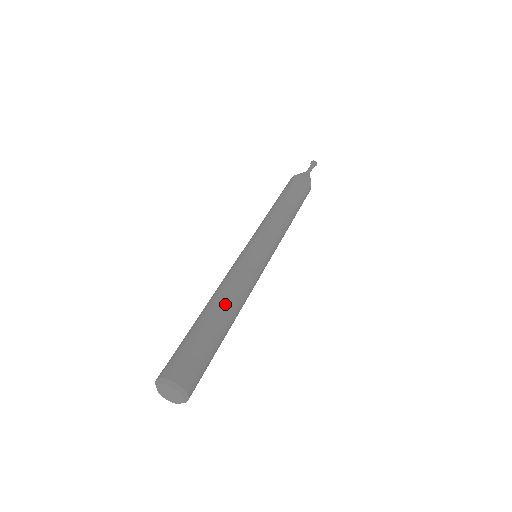
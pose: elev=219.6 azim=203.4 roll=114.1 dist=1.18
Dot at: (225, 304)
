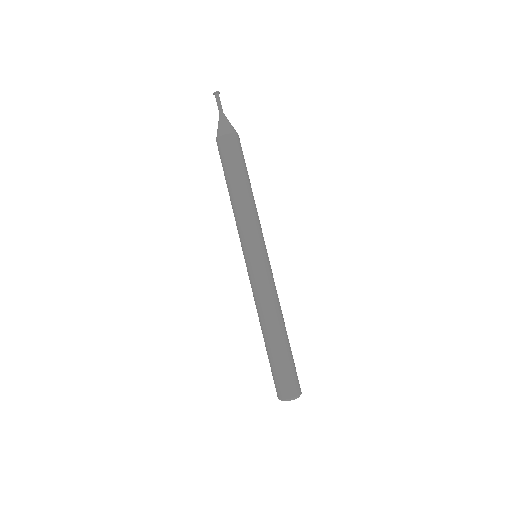
Dot at: (270, 326)
